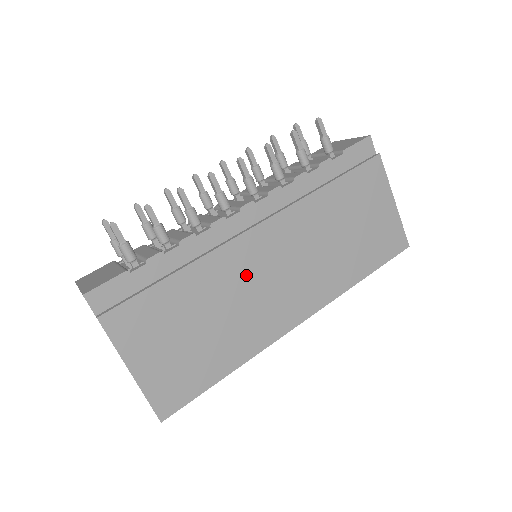
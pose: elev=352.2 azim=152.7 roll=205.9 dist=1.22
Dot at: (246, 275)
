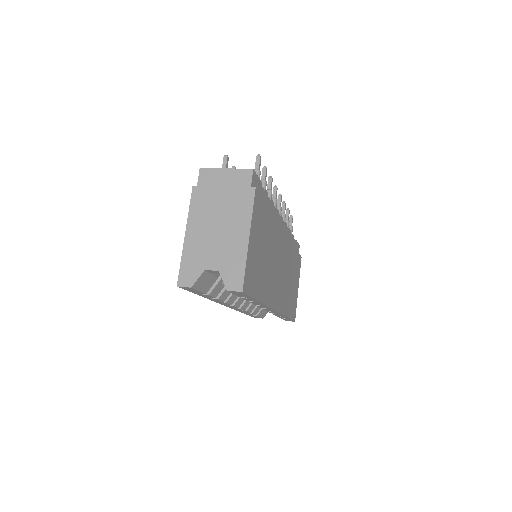
Dot at: (277, 250)
